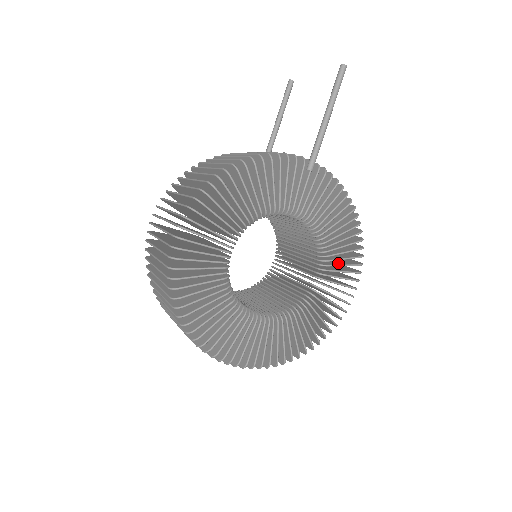
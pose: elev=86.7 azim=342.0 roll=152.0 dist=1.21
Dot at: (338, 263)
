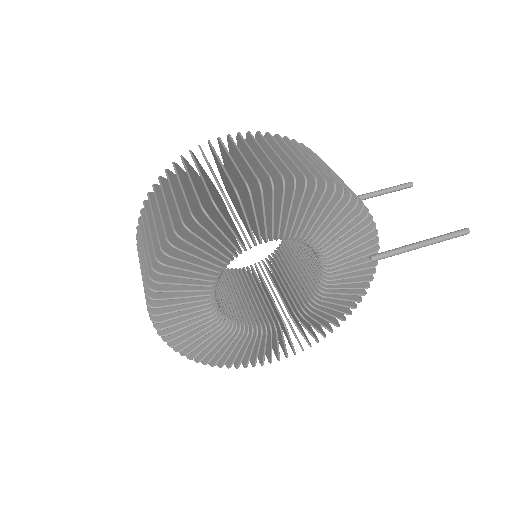
Dot at: occluded
